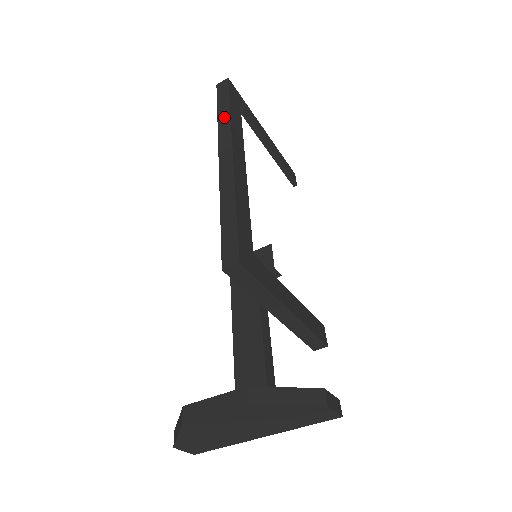
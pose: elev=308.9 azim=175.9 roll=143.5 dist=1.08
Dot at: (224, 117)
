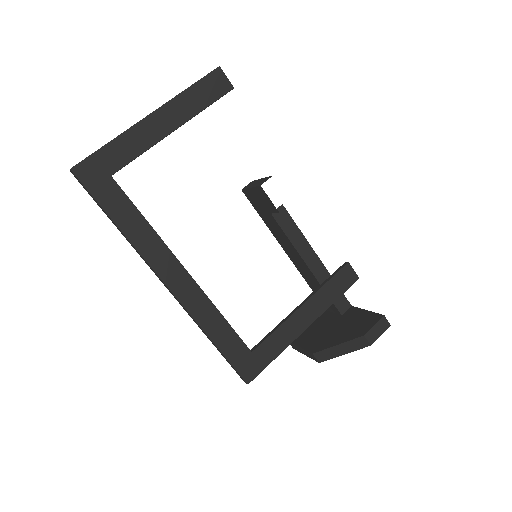
Dot at: (123, 235)
